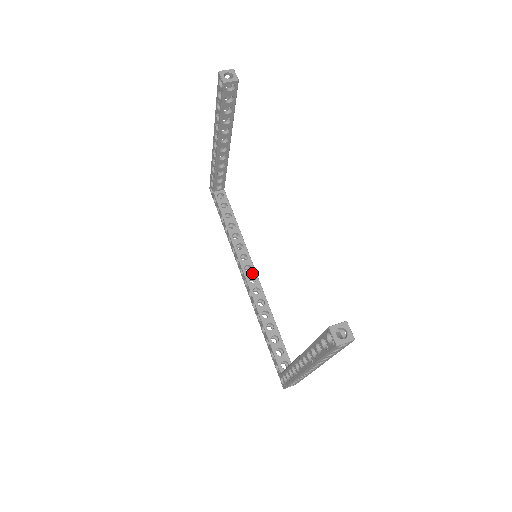
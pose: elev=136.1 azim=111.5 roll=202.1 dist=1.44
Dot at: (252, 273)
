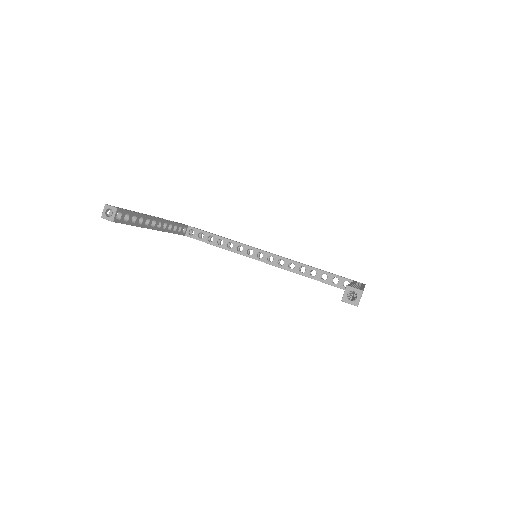
Dot at: (266, 256)
